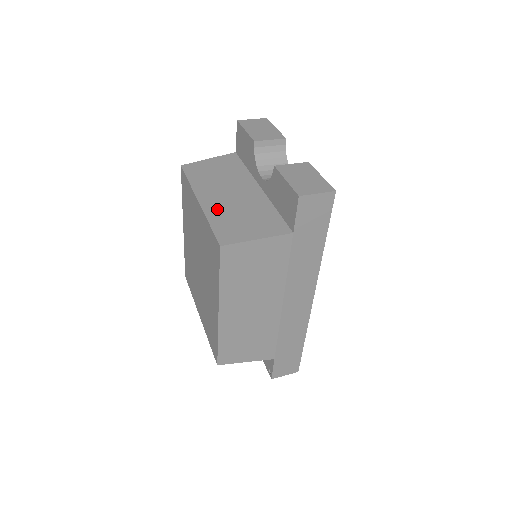
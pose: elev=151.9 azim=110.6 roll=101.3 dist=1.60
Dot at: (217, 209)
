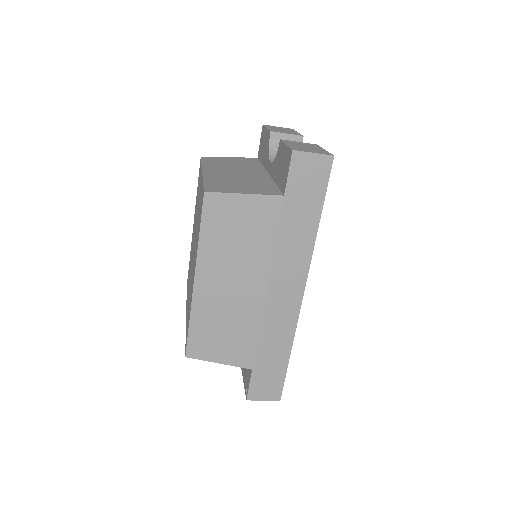
Dot at: (217, 176)
